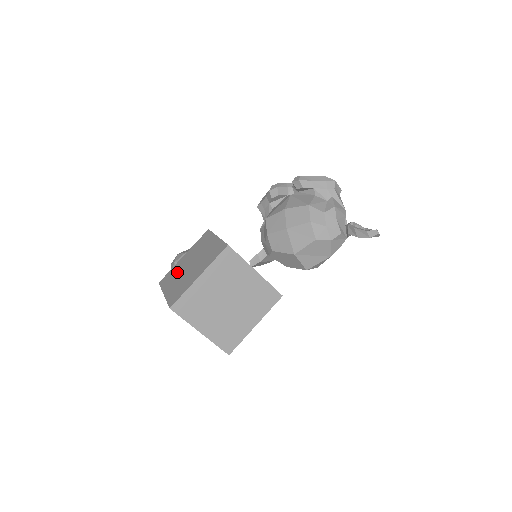
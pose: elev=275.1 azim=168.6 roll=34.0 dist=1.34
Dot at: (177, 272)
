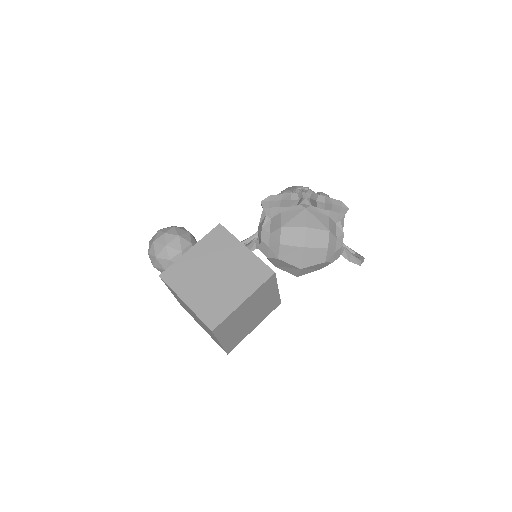
Dot at: (193, 274)
